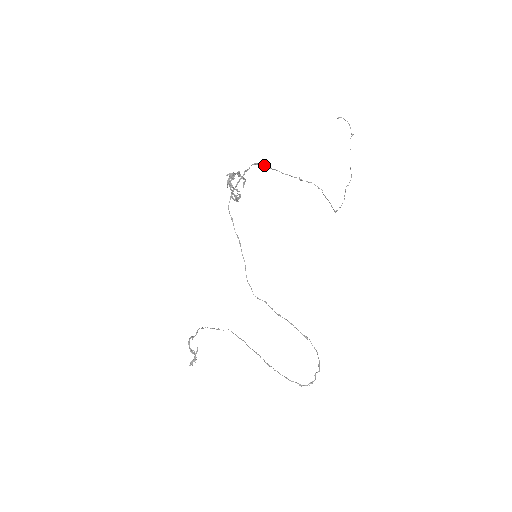
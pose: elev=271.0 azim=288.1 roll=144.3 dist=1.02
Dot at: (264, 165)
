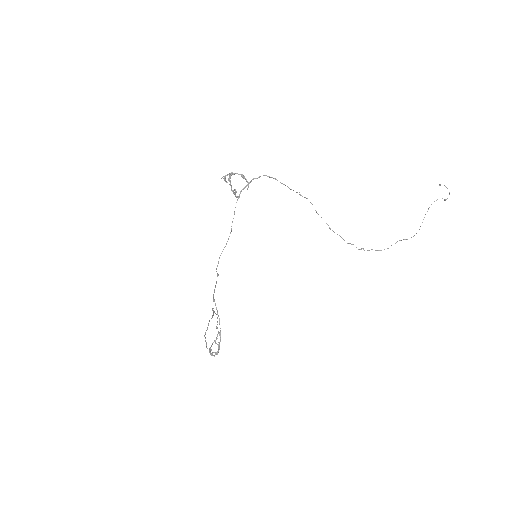
Dot at: (275, 179)
